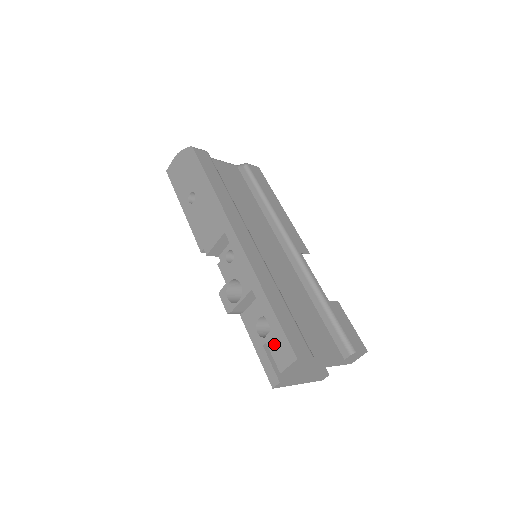
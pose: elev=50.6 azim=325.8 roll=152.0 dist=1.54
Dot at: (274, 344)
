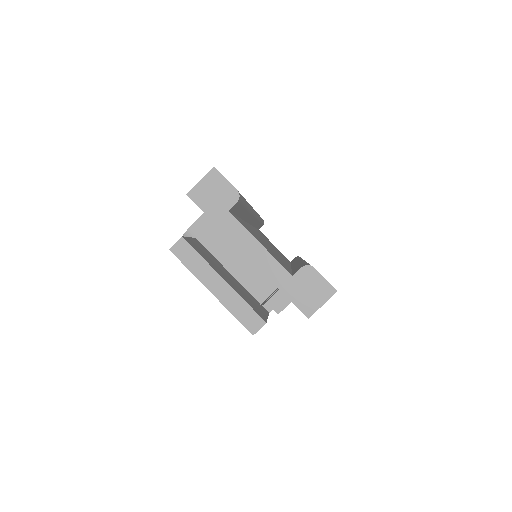
Dot at: occluded
